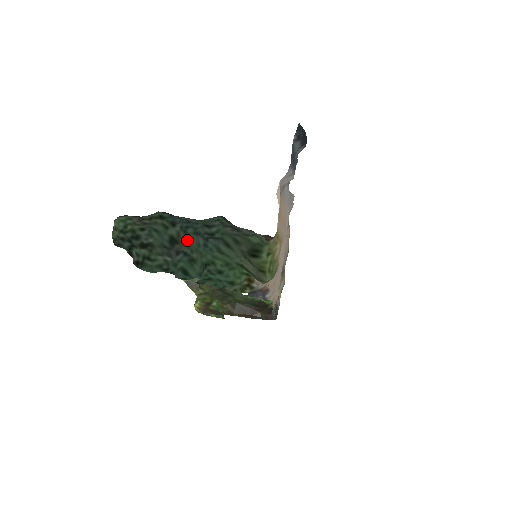
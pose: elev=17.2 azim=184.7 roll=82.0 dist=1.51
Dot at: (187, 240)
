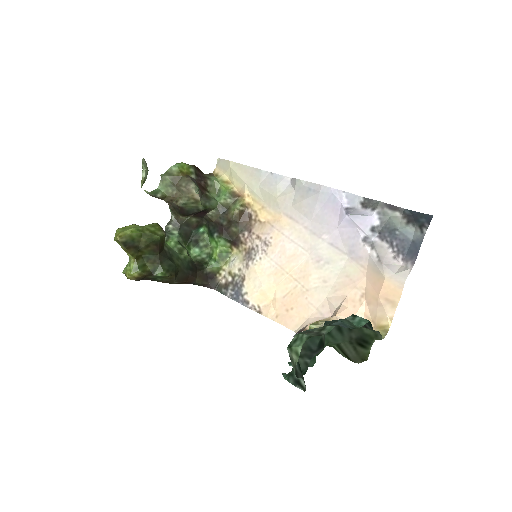
Dot at: occluded
